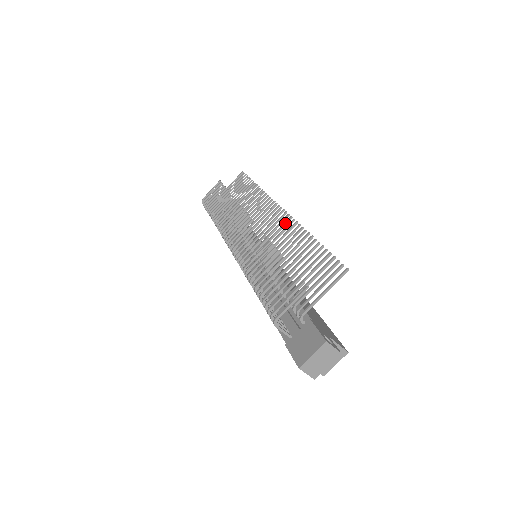
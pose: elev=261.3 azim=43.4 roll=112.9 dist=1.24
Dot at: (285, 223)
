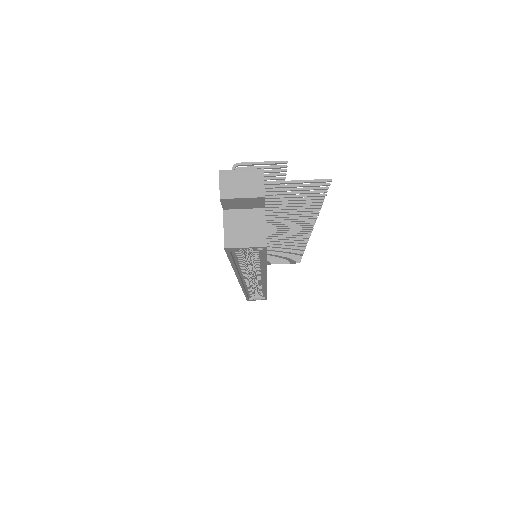
Dot at: (304, 225)
